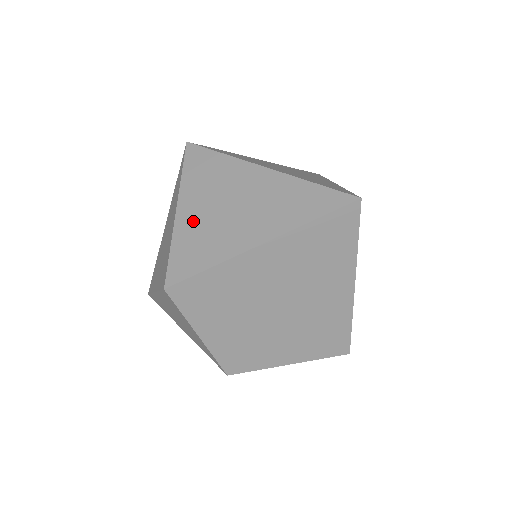
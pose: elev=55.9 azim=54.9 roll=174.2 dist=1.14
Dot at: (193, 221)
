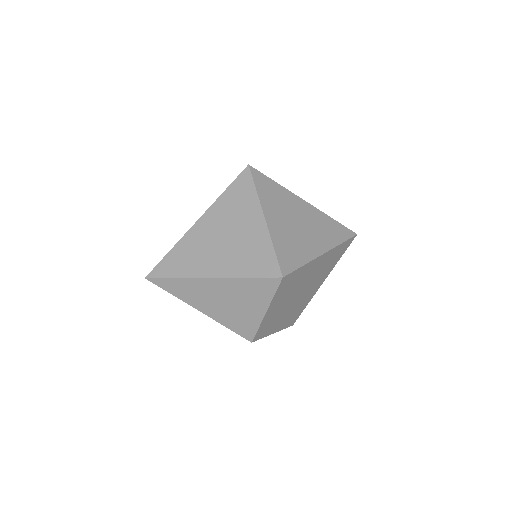
Dot at: (280, 230)
